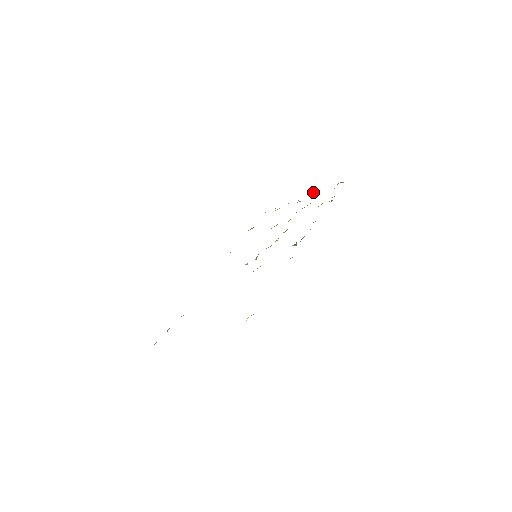
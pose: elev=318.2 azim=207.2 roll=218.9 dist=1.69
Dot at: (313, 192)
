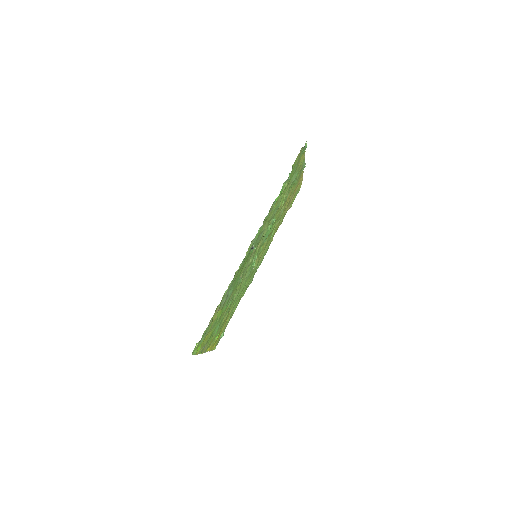
Dot at: (304, 158)
